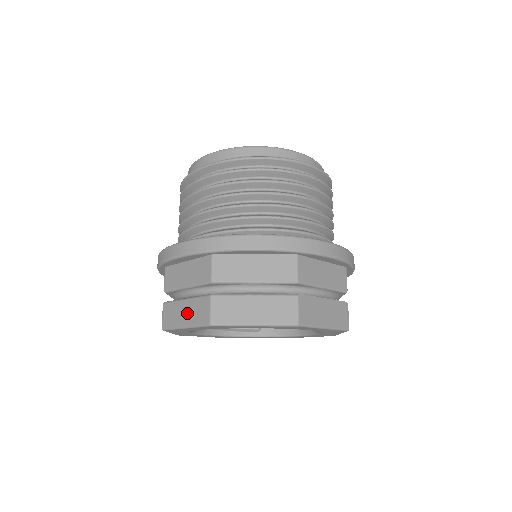
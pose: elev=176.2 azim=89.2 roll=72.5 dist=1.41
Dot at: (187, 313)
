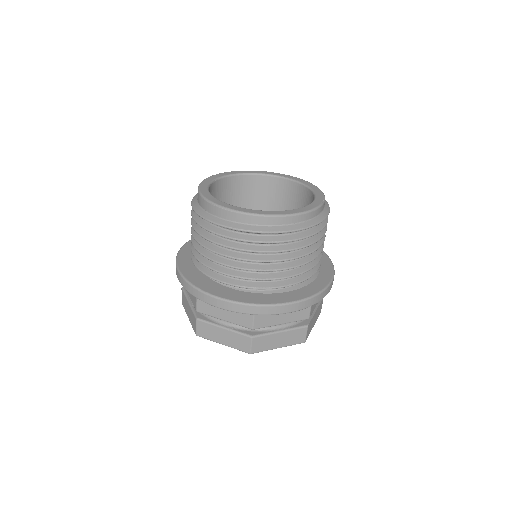
Dot at: (226, 338)
